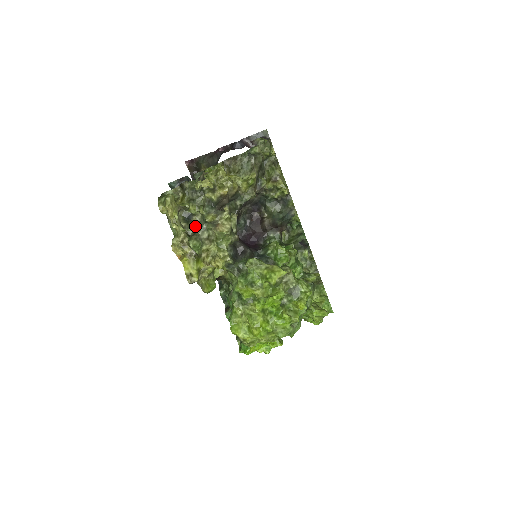
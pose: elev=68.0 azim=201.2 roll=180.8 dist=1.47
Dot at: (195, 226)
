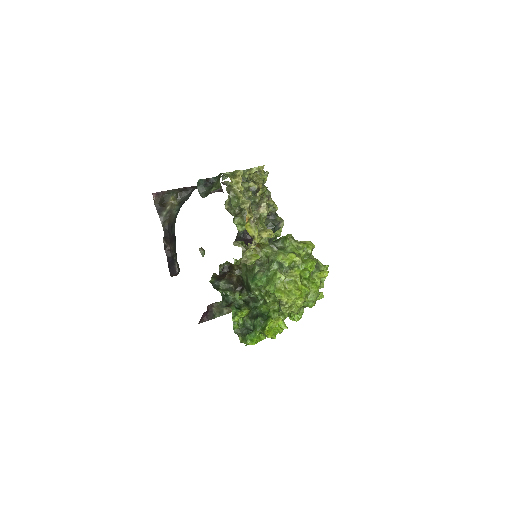
Dot at: (236, 209)
